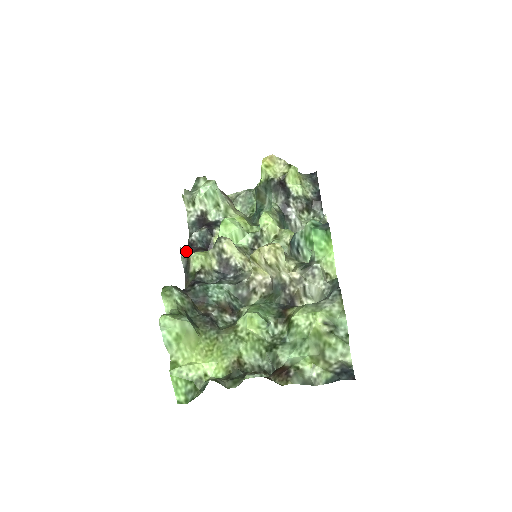
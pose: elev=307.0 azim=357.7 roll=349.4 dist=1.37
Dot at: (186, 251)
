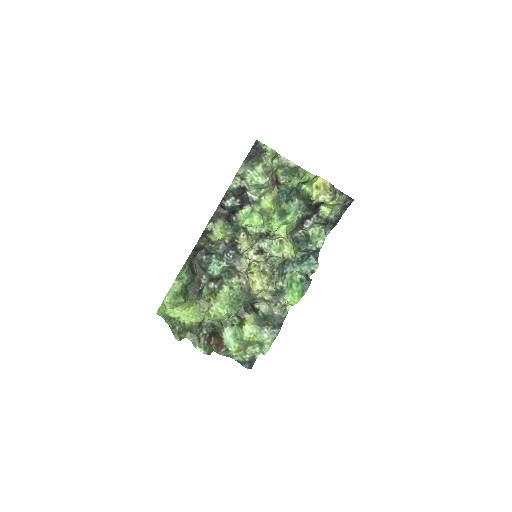
Dot at: (213, 222)
